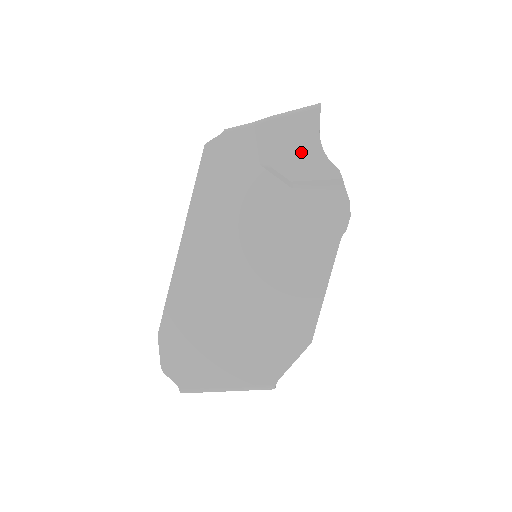
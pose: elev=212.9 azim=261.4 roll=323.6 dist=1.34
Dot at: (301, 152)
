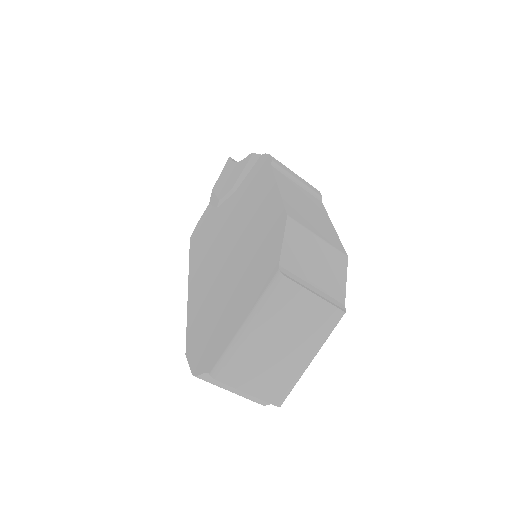
Dot at: (230, 177)
